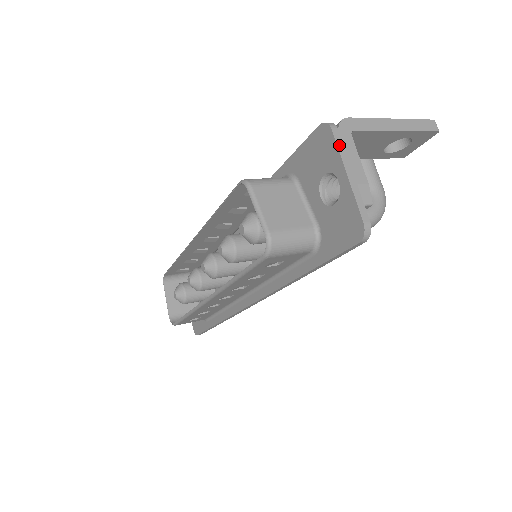
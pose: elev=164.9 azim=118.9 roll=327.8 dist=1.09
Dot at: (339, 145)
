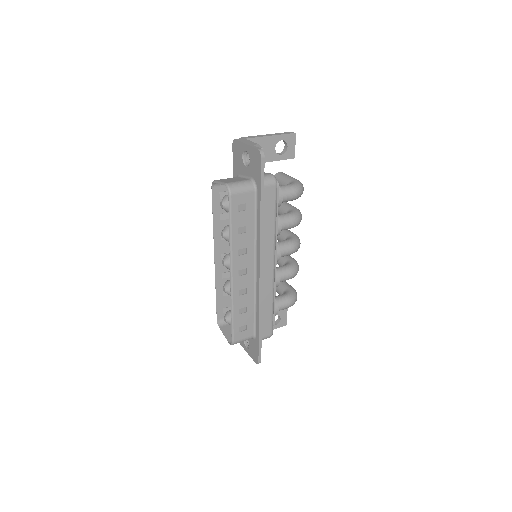
Dot at: (240, 141)
